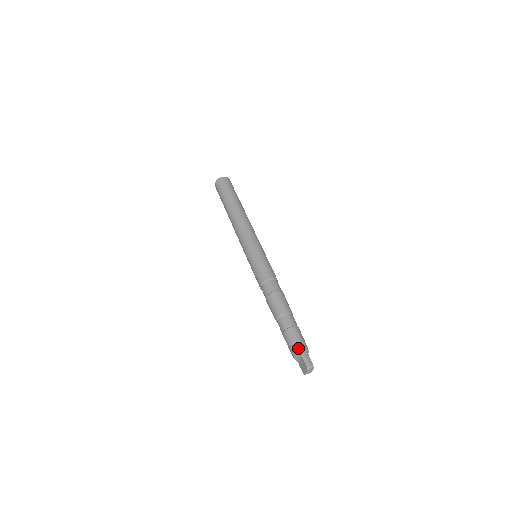
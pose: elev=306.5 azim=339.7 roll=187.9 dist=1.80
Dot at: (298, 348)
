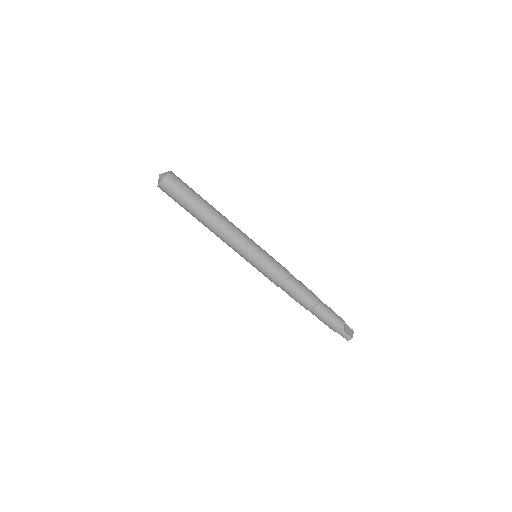
Dot at: (334, 331)
